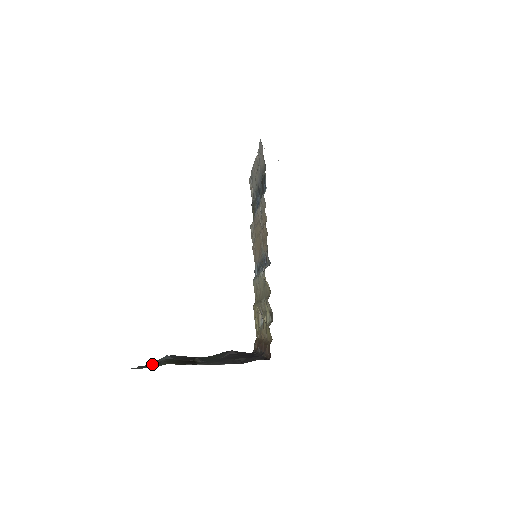
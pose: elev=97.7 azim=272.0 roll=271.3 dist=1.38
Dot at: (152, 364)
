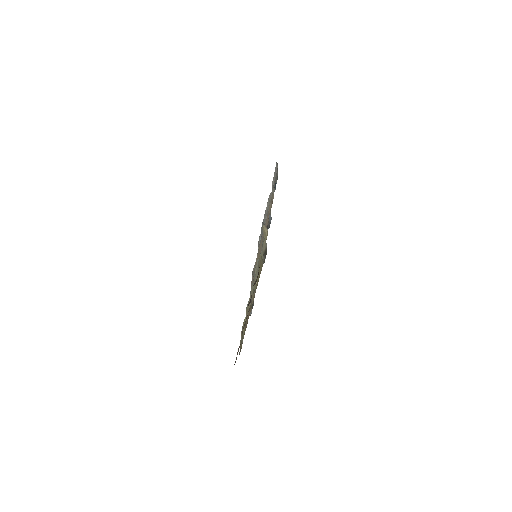
Dot at: occluded
